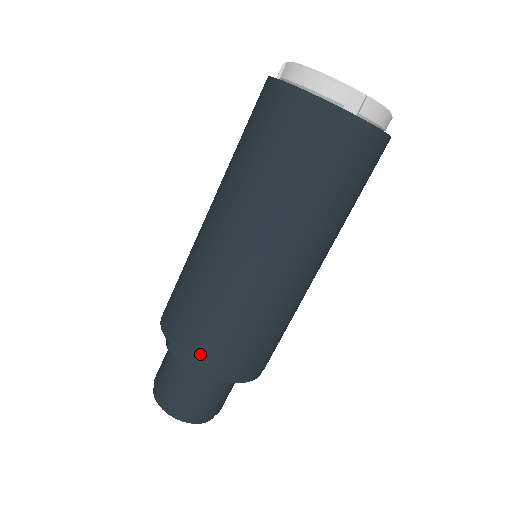
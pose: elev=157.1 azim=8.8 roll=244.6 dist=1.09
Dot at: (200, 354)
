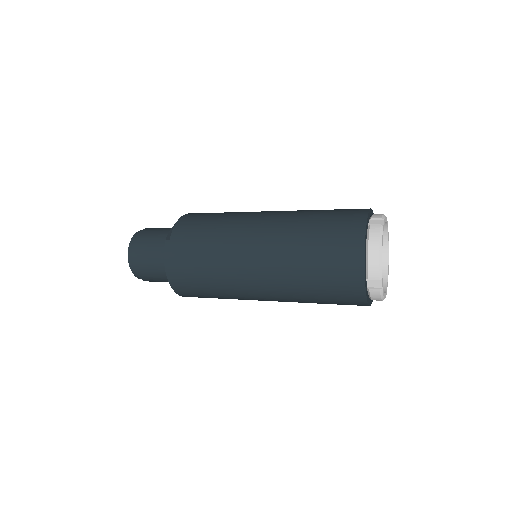
Dot at: (176, 265)
